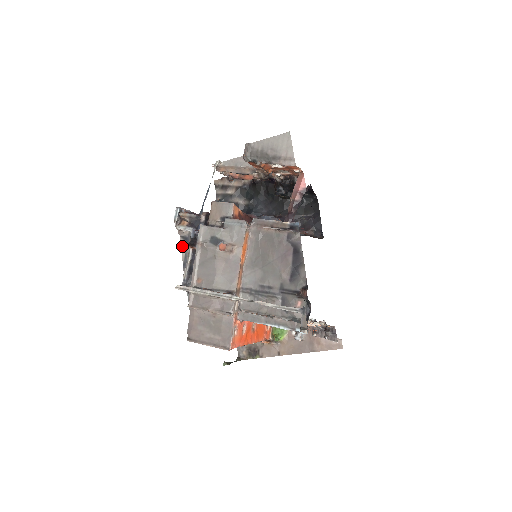
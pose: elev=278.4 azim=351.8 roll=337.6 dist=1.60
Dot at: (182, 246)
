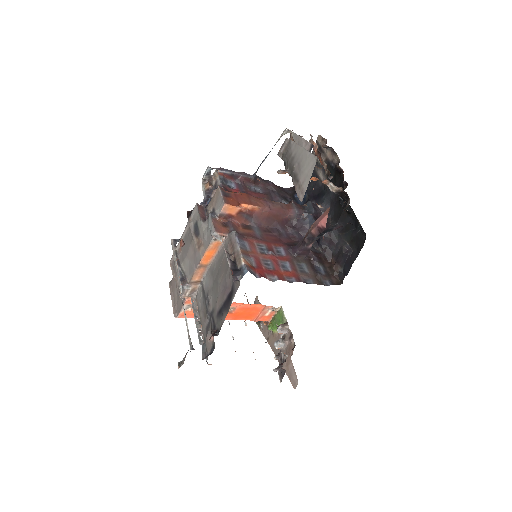
Dot at: occluded
